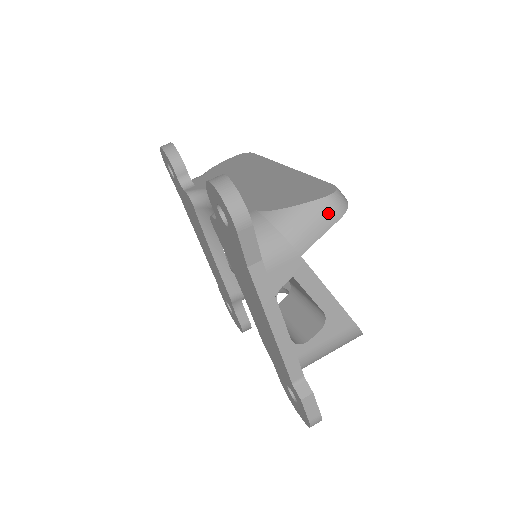
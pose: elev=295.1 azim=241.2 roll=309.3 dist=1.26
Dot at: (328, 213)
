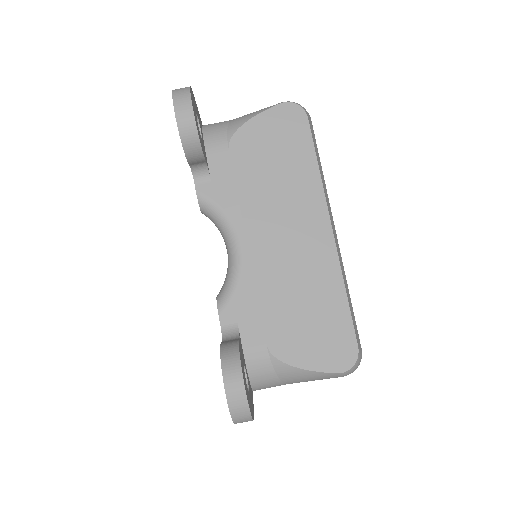
Dot at: (334, 377)
